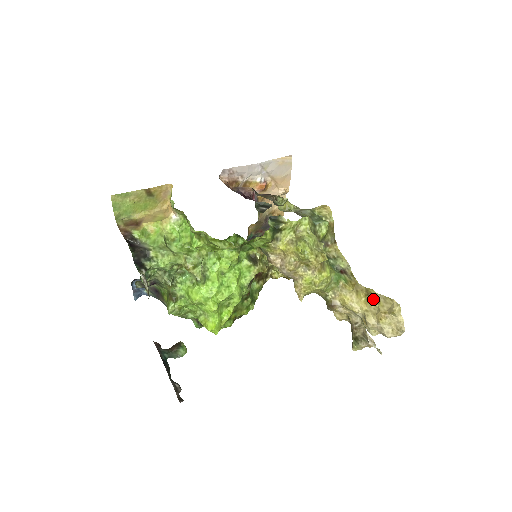
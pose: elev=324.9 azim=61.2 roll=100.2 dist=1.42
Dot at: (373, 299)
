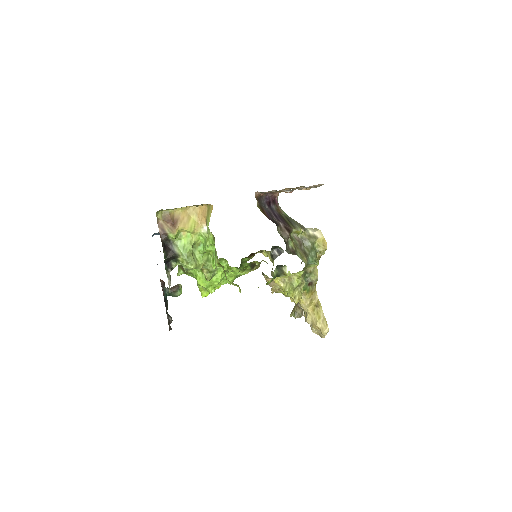
Dot at: (318, 312)
